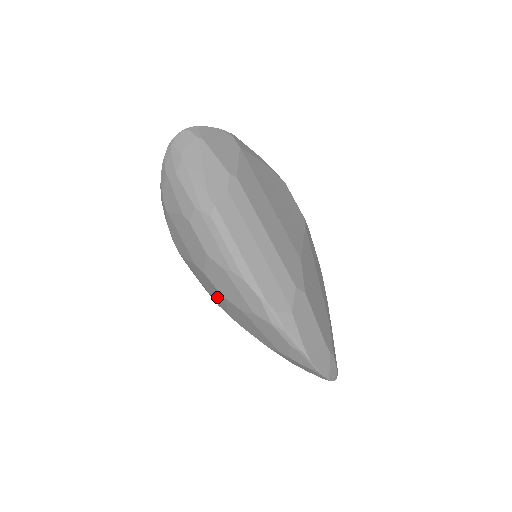
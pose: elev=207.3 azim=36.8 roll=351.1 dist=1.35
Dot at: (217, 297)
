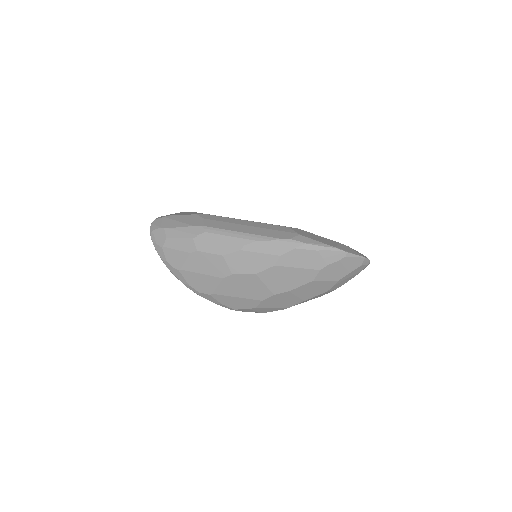
Dot at: (255, 288)
